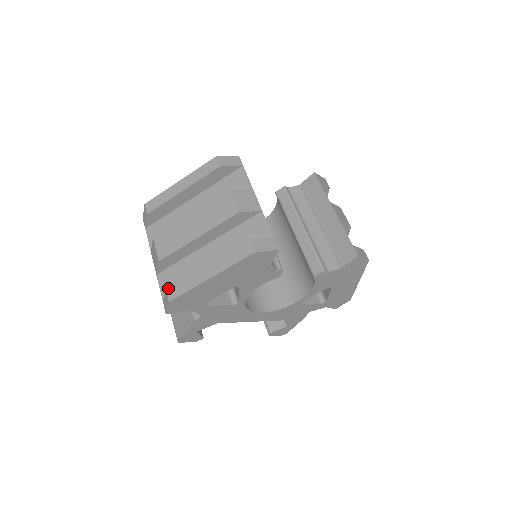
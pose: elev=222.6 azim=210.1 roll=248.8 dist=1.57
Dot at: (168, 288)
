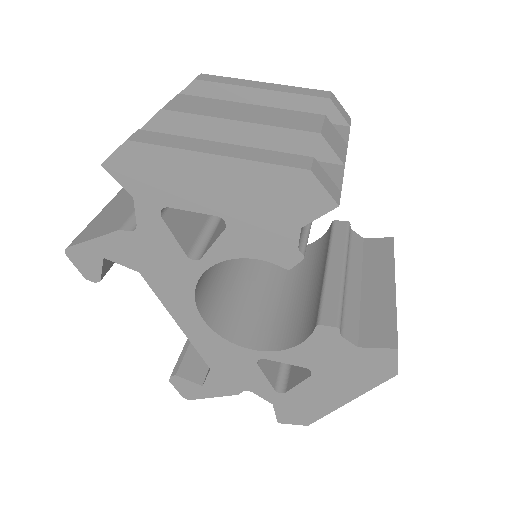
Dot at: (143, 130)
